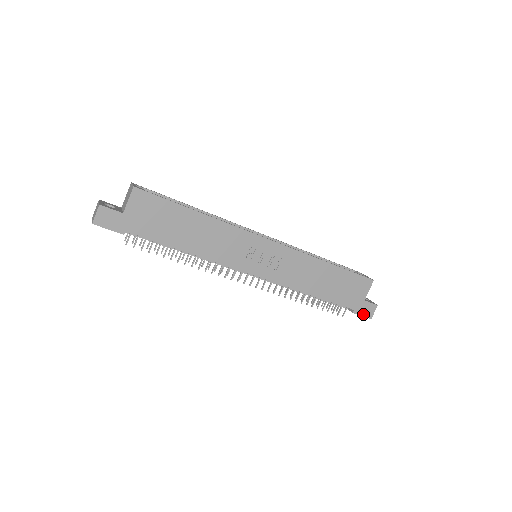
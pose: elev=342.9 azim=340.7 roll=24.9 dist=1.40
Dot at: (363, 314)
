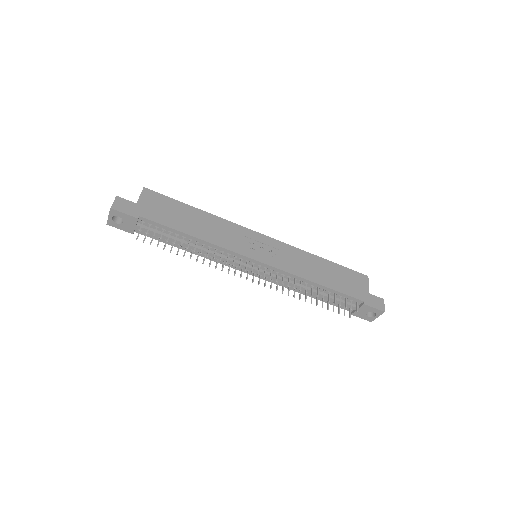
Dot at: (375, 306)
